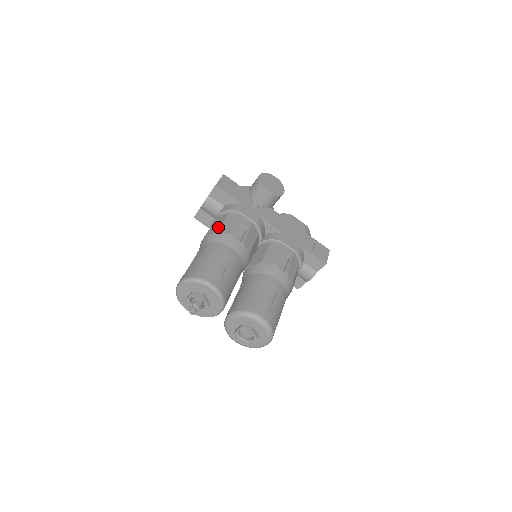
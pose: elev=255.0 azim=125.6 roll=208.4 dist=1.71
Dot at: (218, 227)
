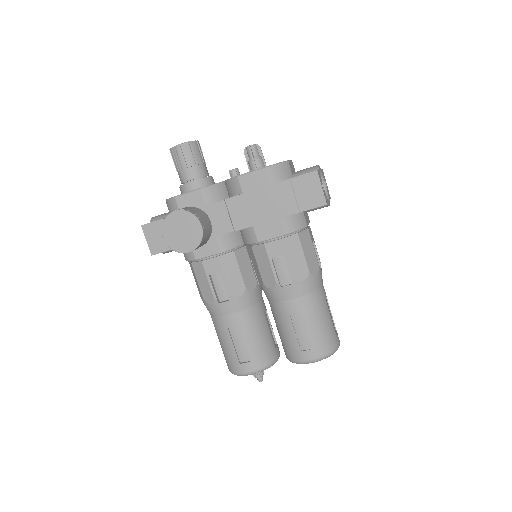
Dot at: (200, 293)
